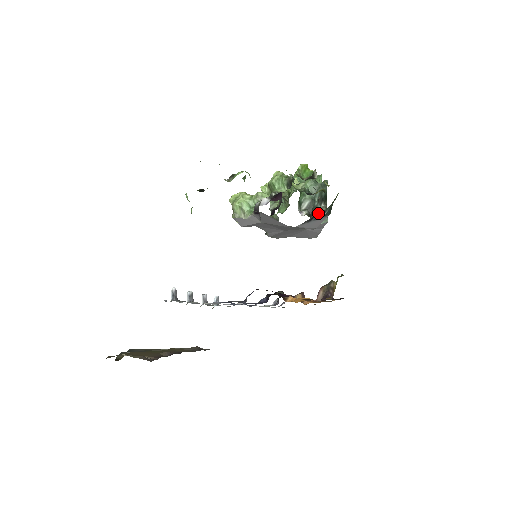
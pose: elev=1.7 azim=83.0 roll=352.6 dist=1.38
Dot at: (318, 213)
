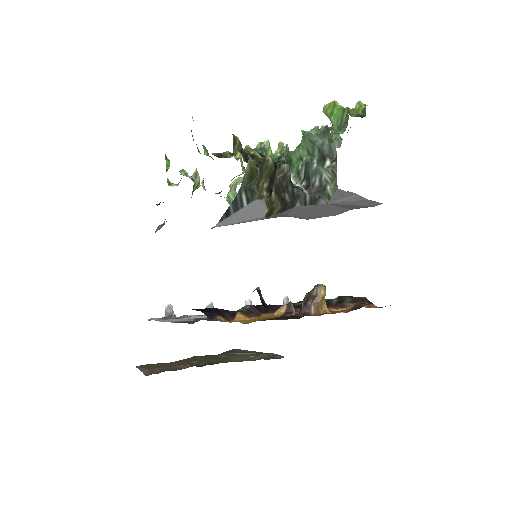
Dot at: (324, 179)
